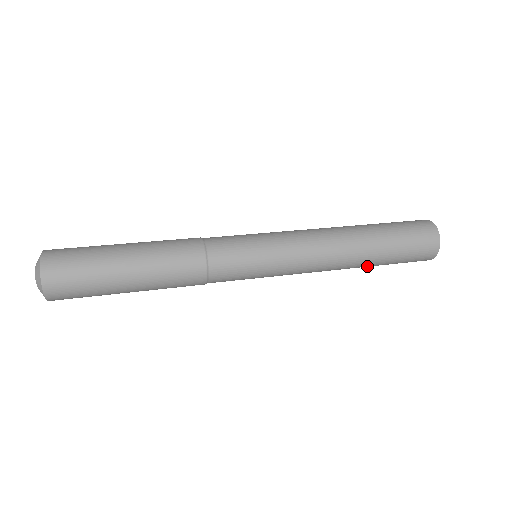
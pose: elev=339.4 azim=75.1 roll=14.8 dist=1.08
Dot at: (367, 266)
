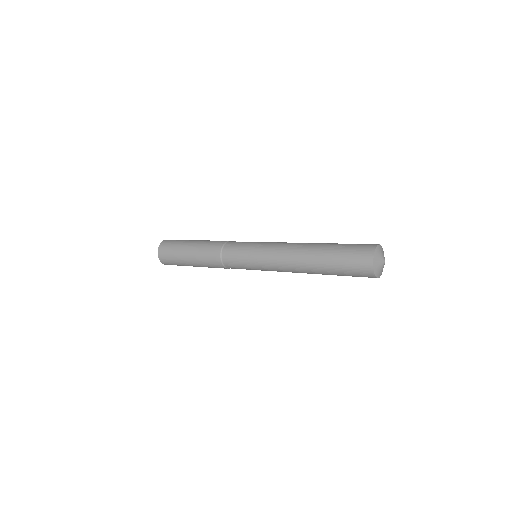
Dot at: (322, 273)
